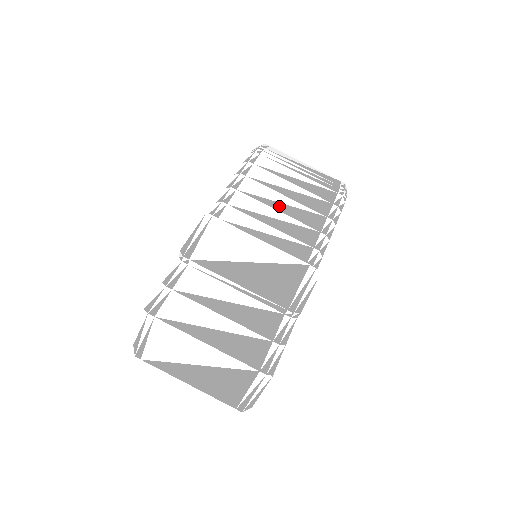
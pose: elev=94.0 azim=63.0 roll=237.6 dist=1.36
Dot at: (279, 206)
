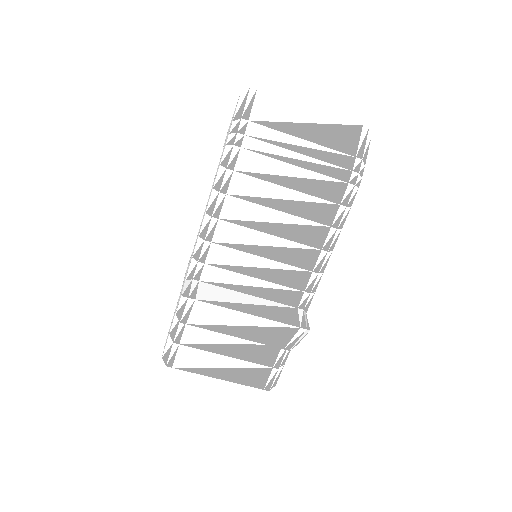
Dot at: (271, 228)
